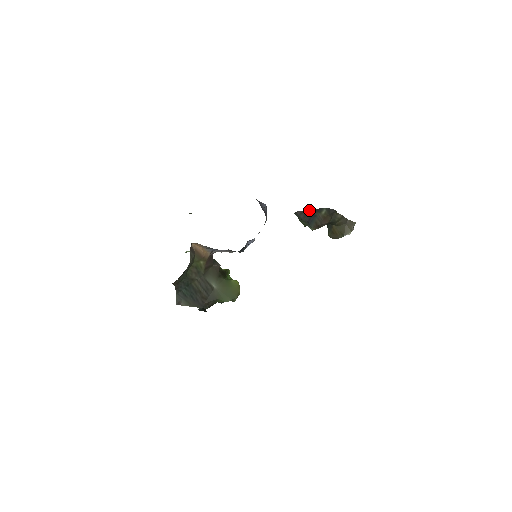
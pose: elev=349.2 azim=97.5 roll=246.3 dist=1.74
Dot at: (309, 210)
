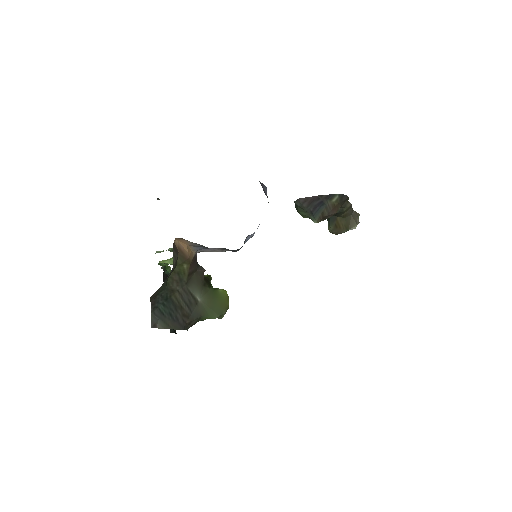
Dot at: (317, 196)
